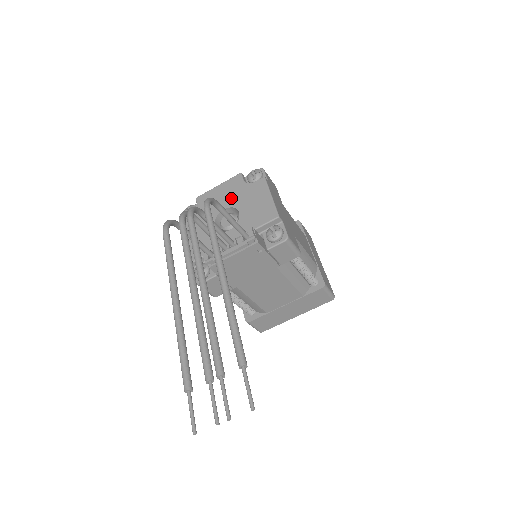
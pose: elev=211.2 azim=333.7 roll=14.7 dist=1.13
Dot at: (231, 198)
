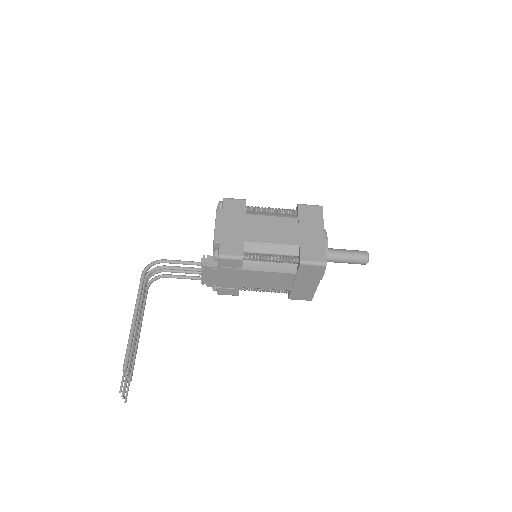
Dot at: occluded
